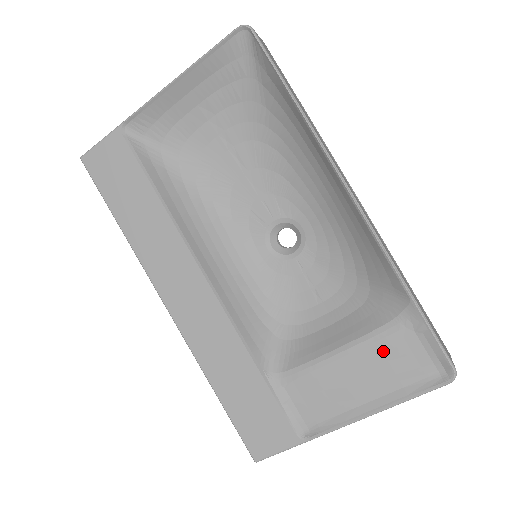
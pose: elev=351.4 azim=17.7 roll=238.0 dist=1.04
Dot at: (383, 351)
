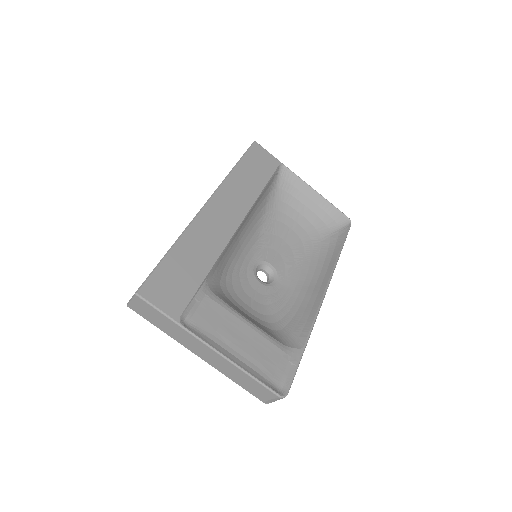
Dot at: (267, 348)
